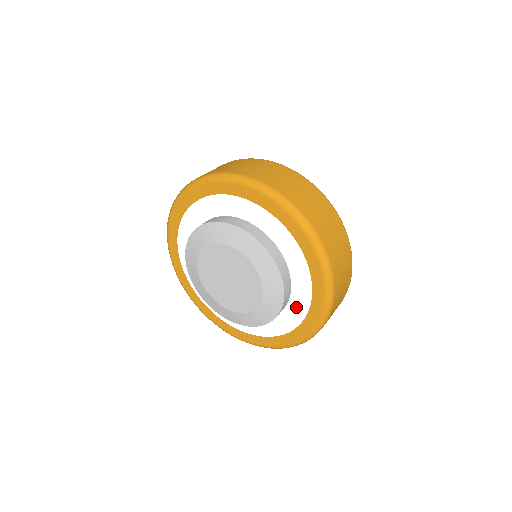
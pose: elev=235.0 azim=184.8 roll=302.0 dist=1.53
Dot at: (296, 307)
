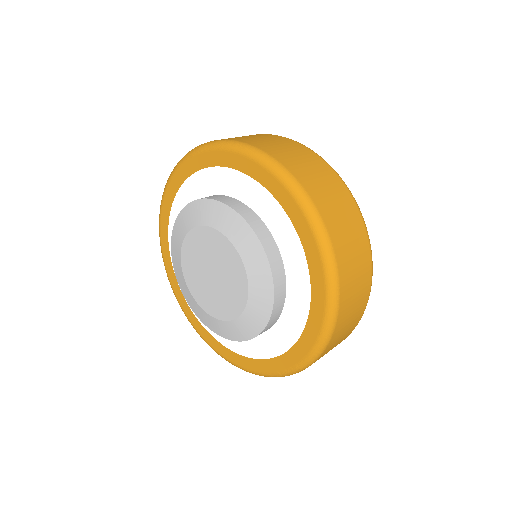
Dot at: (292, 260)
